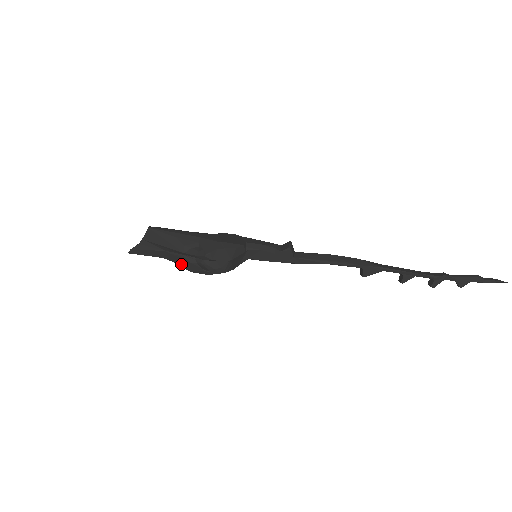
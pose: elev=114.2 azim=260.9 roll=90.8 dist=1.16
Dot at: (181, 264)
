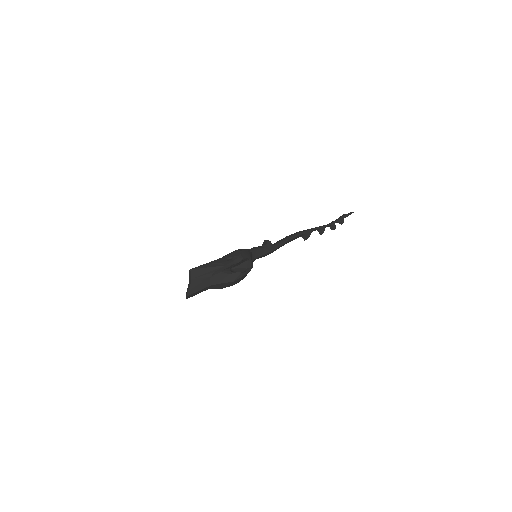
Dot at: (224, 281)
